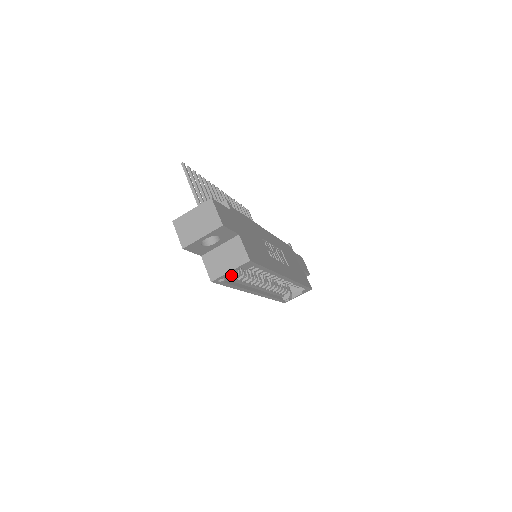
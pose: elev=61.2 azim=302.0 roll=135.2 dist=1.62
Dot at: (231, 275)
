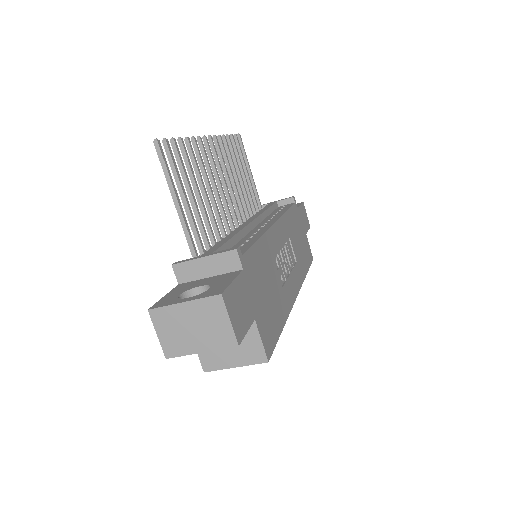
Dot at: occluded
